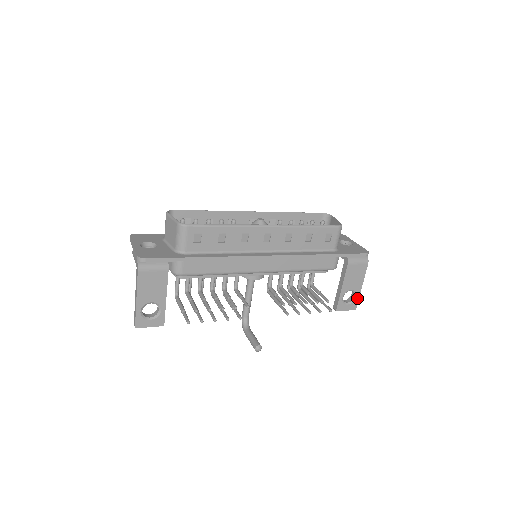
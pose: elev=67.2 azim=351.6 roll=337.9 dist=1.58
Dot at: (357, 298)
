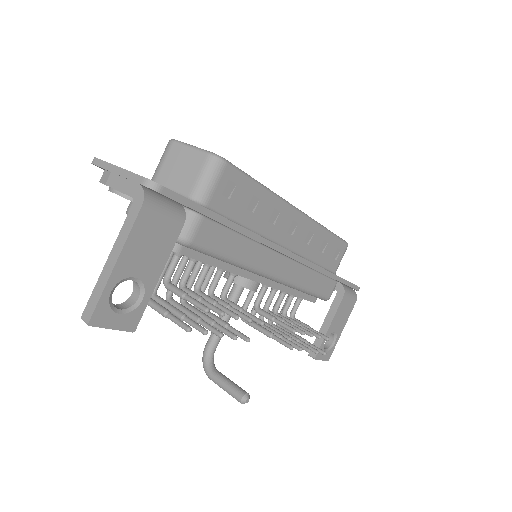
Dot at: (334, 345)
